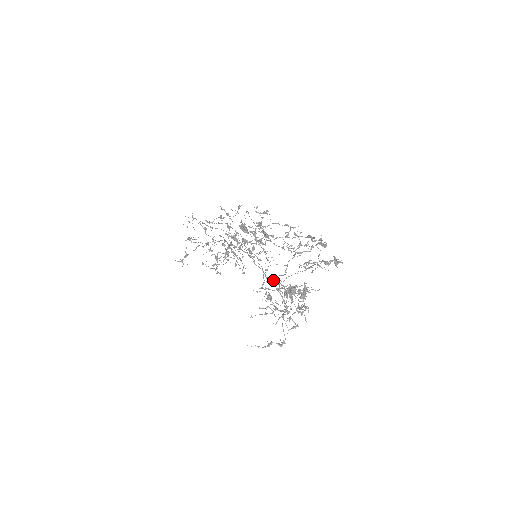
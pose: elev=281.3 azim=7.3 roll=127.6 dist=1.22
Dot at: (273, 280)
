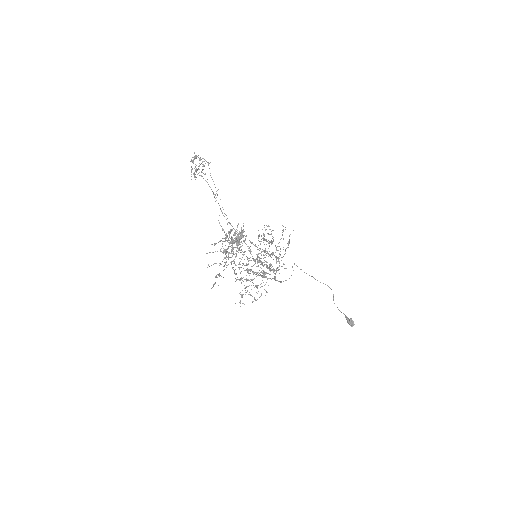
Dot at: (234, 243)
